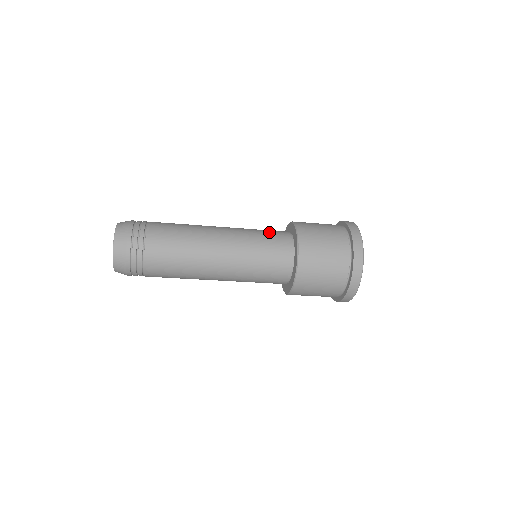
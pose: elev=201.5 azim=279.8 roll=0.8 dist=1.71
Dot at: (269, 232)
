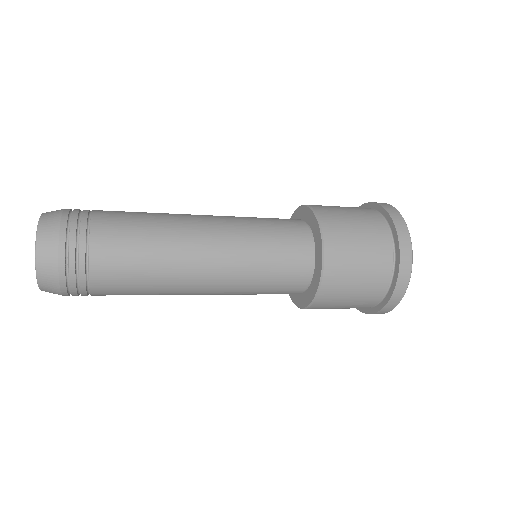
Dot at: (282, 263)
